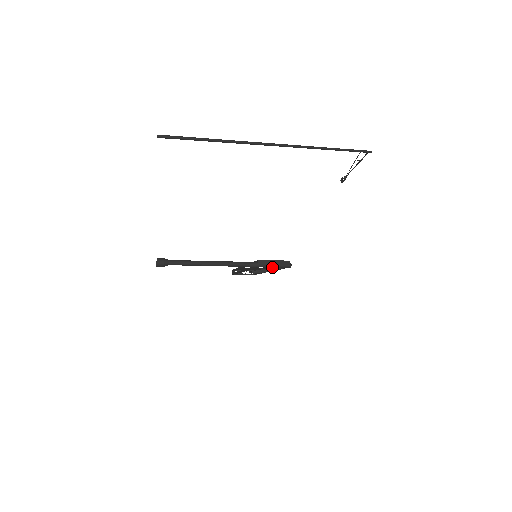
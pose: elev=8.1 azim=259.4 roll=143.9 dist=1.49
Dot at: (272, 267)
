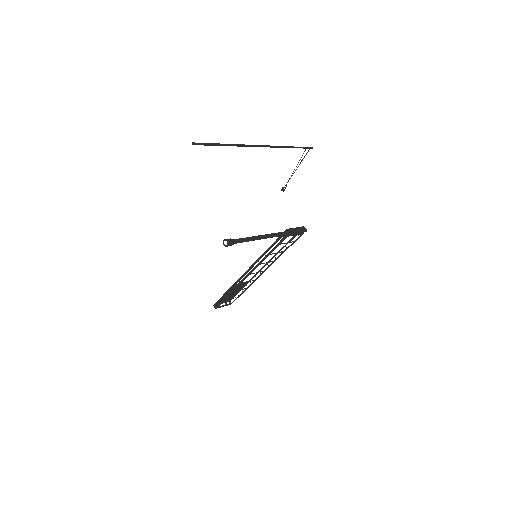
Dot at: occluded
